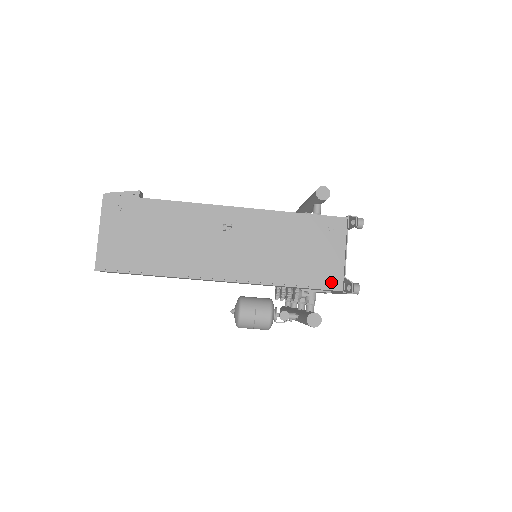
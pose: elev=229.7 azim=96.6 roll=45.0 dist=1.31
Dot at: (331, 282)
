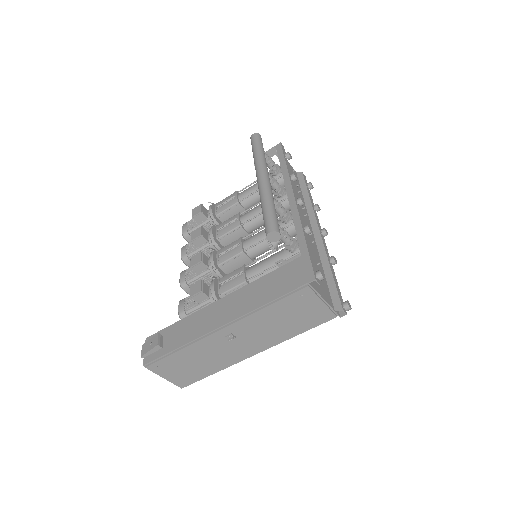
Dot at: (327, 318)
